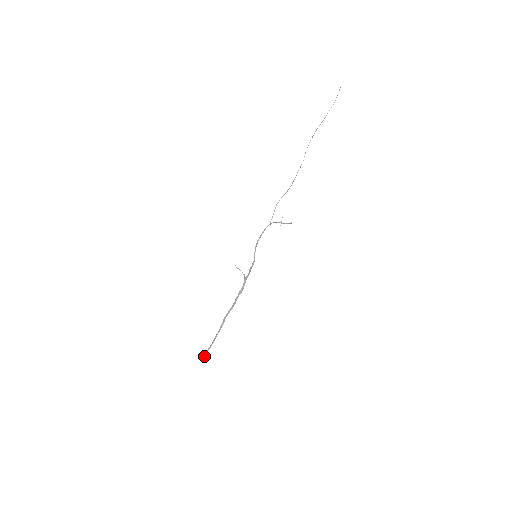
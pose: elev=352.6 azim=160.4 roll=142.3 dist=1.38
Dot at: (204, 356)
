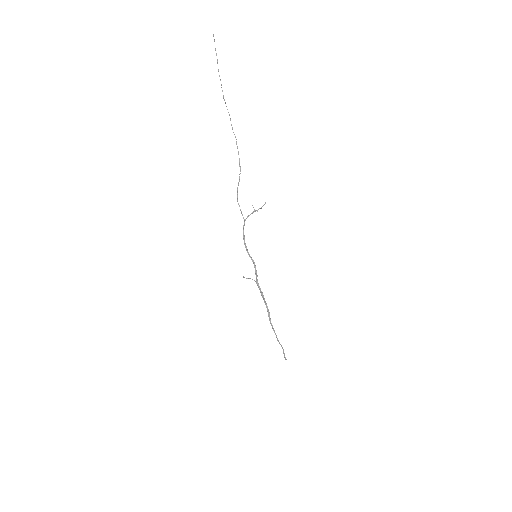
Dot at: (285, 358)
